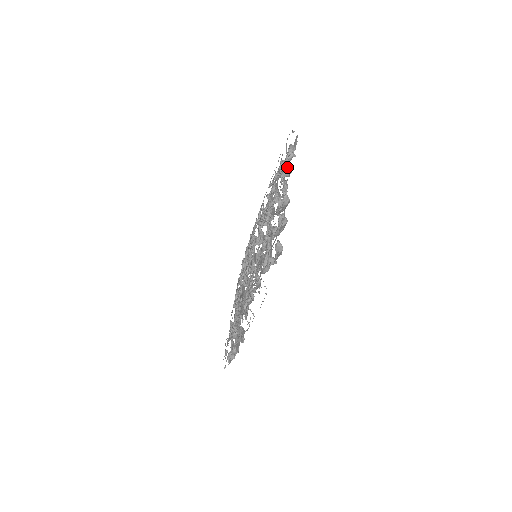
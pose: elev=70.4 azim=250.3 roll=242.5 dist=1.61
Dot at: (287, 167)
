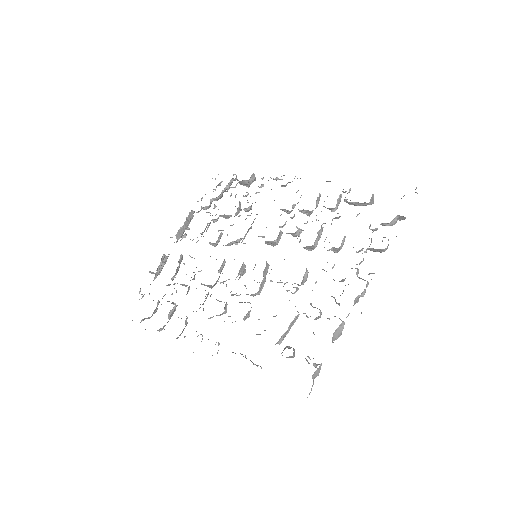
Dot at: (383, 250)
